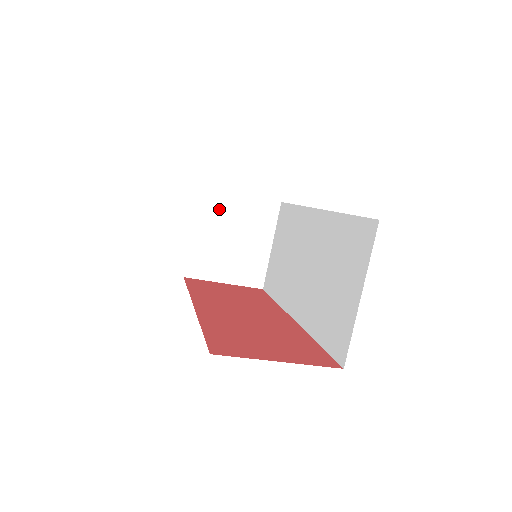
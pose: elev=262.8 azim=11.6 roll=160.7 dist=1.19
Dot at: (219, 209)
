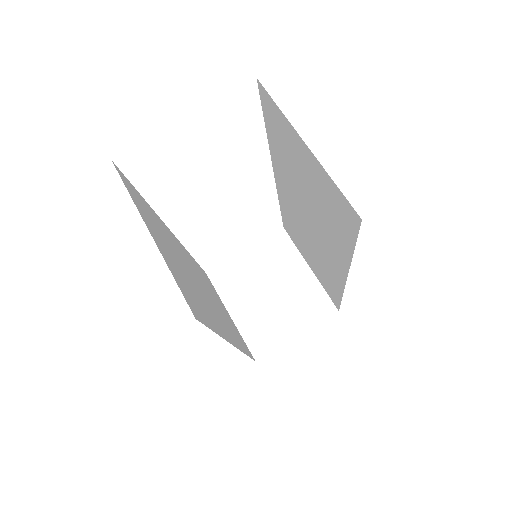
Dot at: (237, 278)
